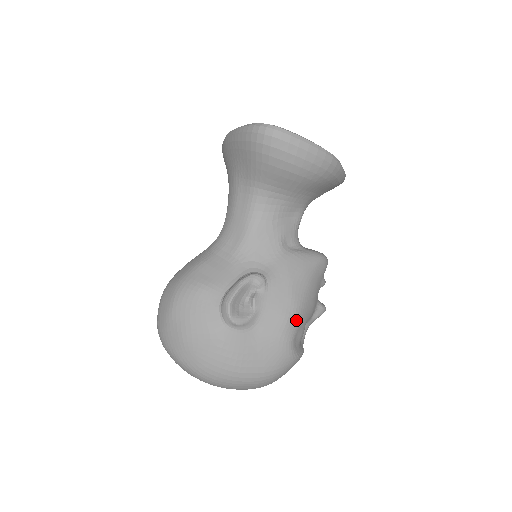
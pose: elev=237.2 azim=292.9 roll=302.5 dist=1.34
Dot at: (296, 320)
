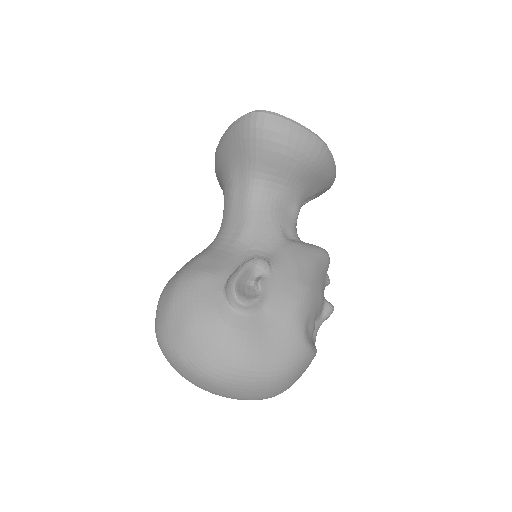
Dot at: (306, 305)
